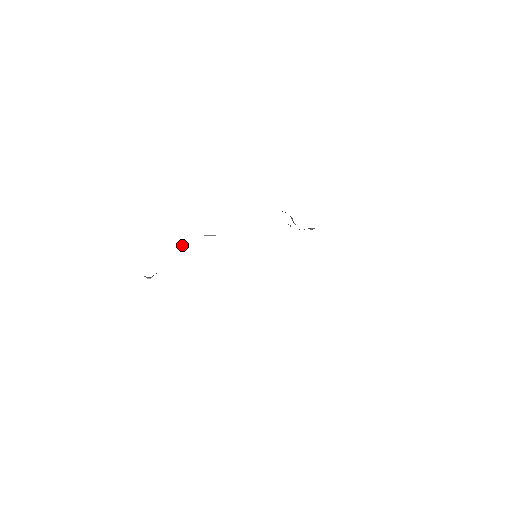
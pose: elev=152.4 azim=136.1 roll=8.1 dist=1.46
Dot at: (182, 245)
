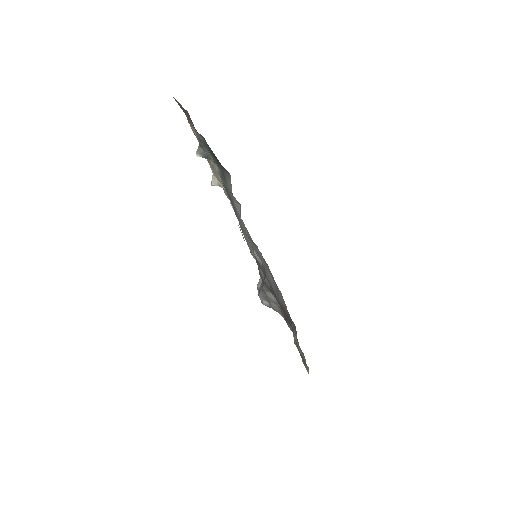
Dot at: (214, 182)
